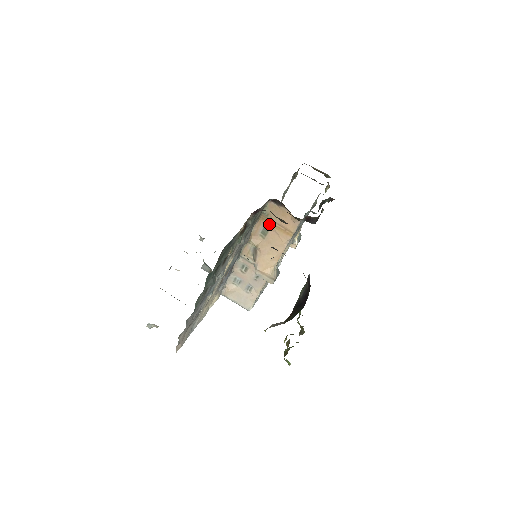
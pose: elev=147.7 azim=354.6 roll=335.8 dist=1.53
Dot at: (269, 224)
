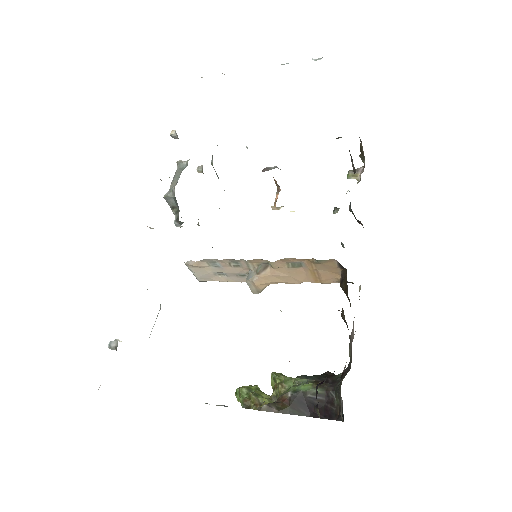
Dot at: (309, 266)
